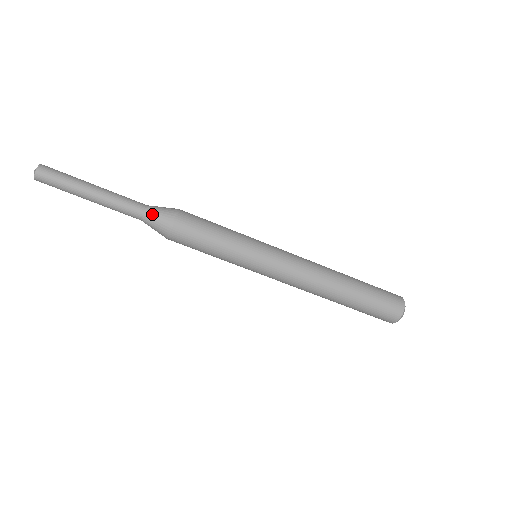
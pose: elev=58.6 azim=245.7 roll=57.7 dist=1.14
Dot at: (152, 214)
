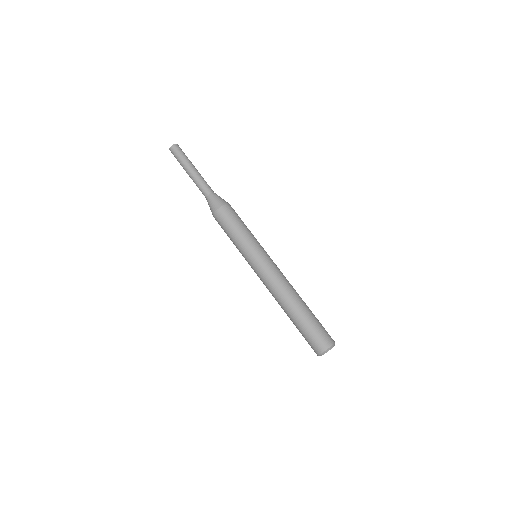
Dot at: (213, 197)
